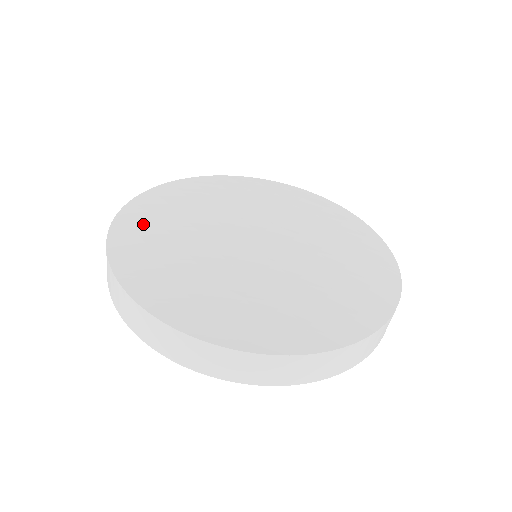
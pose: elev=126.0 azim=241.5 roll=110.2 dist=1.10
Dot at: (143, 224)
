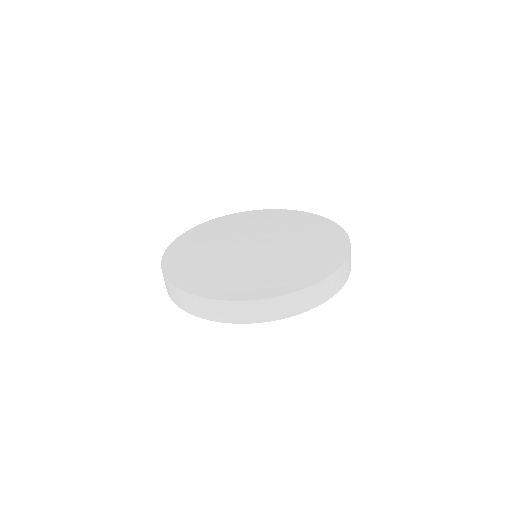
Dot at: (181, 256)
